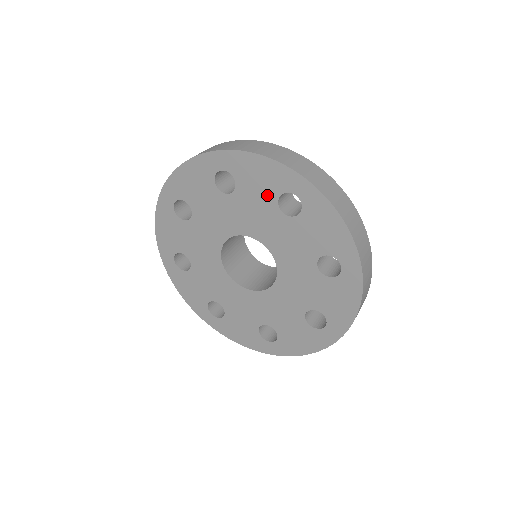
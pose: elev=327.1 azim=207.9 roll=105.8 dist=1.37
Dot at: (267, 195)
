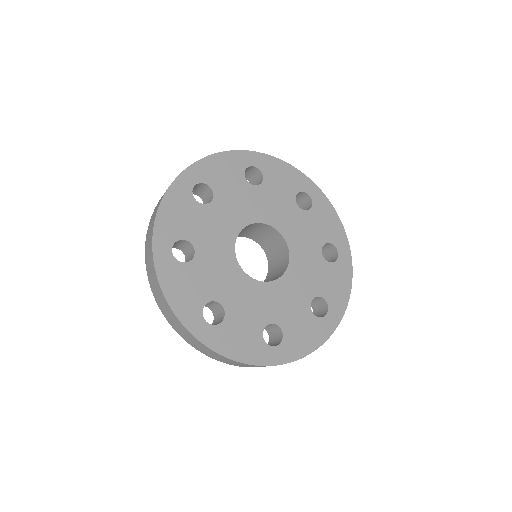
Dot at: (288, 191)
